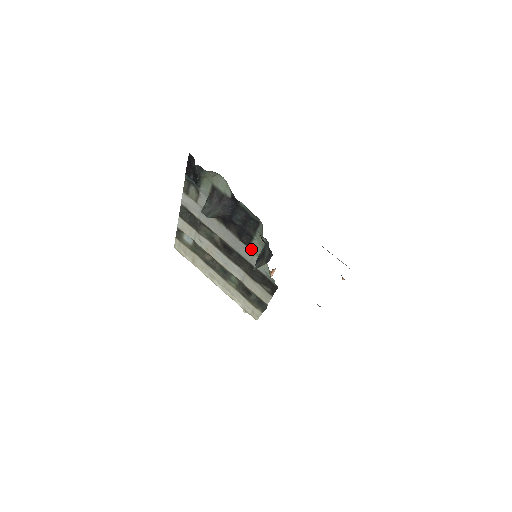
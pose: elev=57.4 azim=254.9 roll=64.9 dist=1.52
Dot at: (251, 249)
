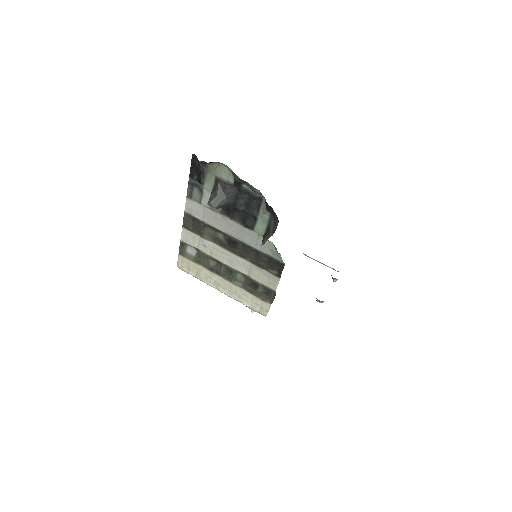
Dot at: (256, 232)
